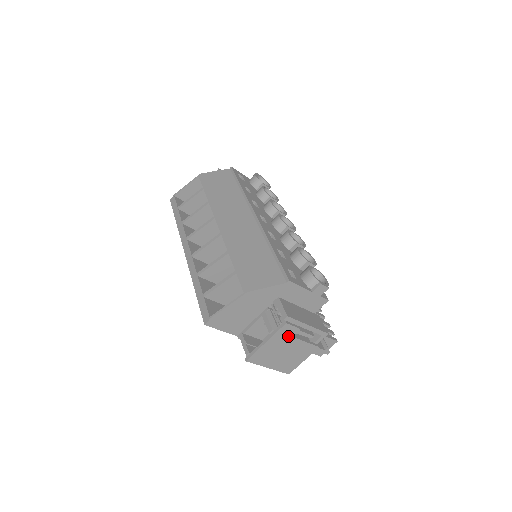
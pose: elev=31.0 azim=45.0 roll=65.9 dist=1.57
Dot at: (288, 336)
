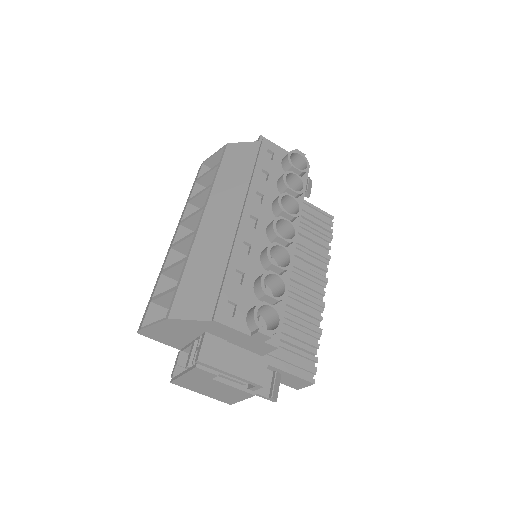
Dot at: (207, 377)
